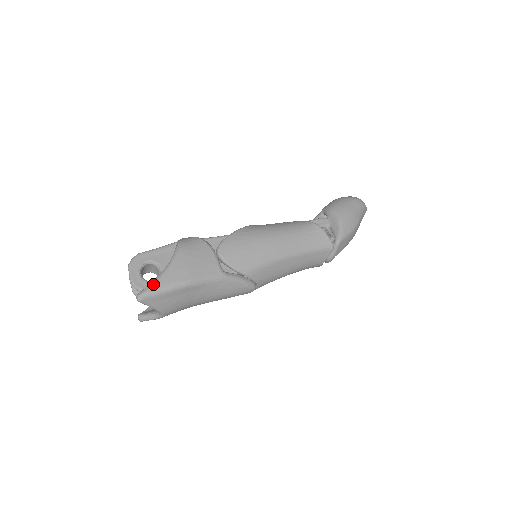
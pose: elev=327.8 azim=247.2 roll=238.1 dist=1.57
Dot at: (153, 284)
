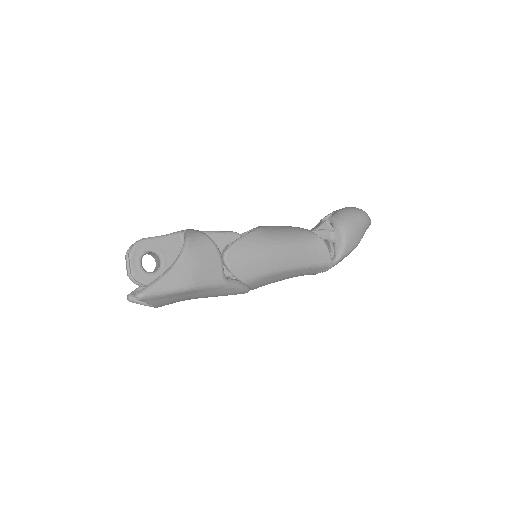
Dot at: (156, 285)
